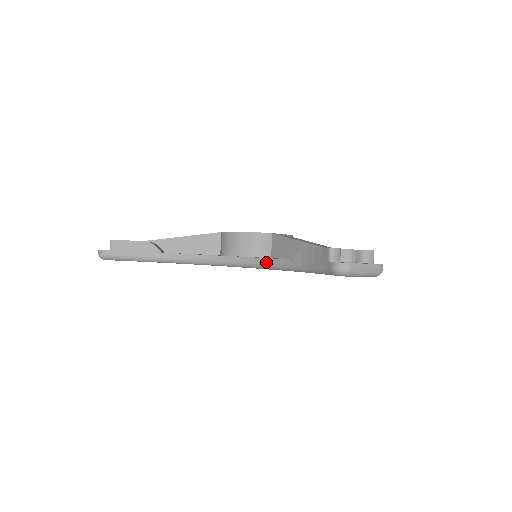
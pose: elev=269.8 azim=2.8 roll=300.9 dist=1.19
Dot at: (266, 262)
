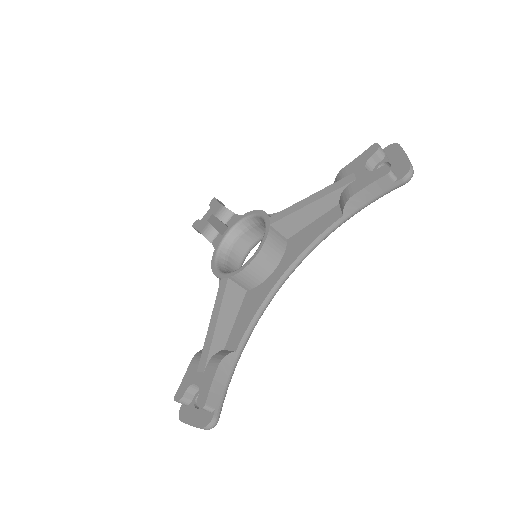
Dot at: occluded
